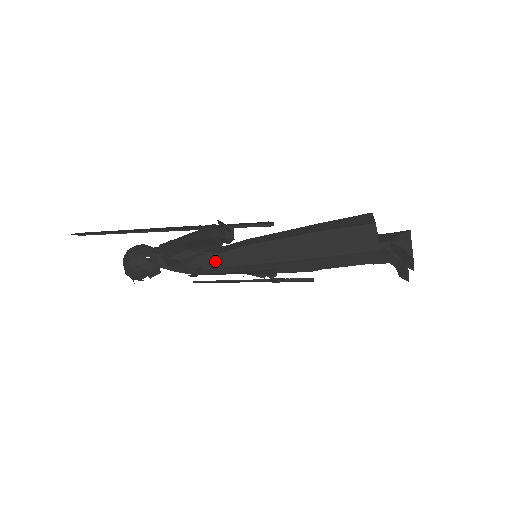
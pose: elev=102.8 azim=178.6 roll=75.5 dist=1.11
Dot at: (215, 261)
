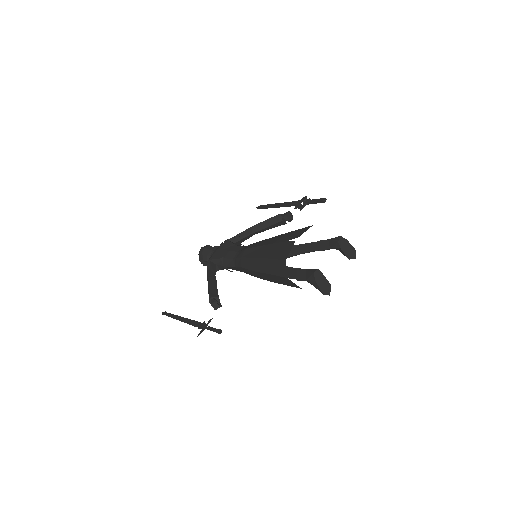
Dot at: (236, 269)
